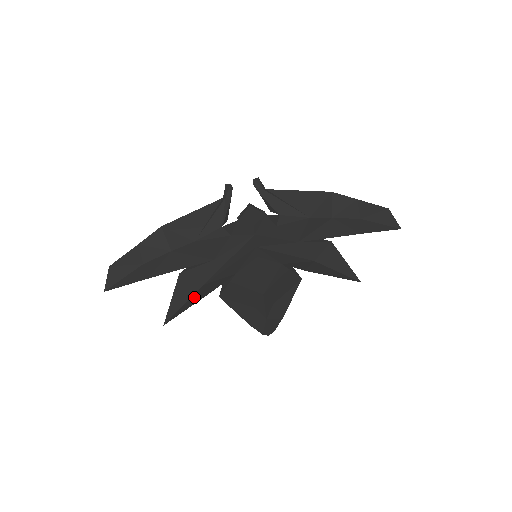
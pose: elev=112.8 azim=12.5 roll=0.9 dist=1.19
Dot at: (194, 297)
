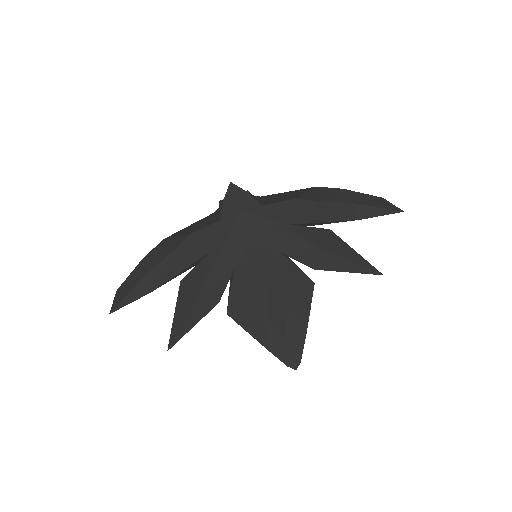
Dot at: (196, 306)
